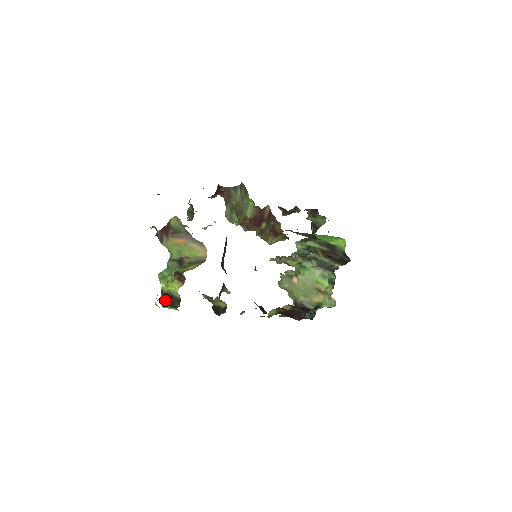
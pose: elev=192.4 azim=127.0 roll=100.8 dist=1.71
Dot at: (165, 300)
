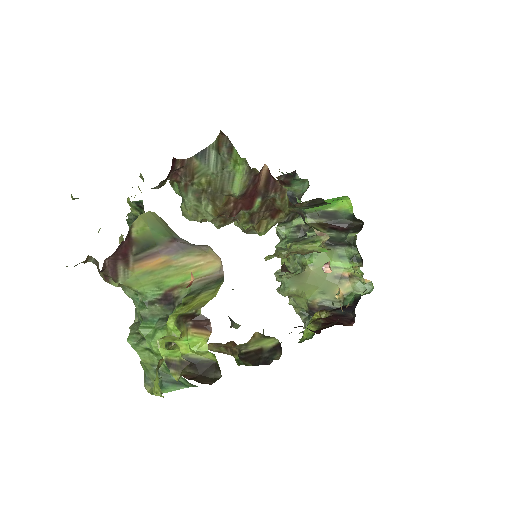
Dot at: (185, 376)
